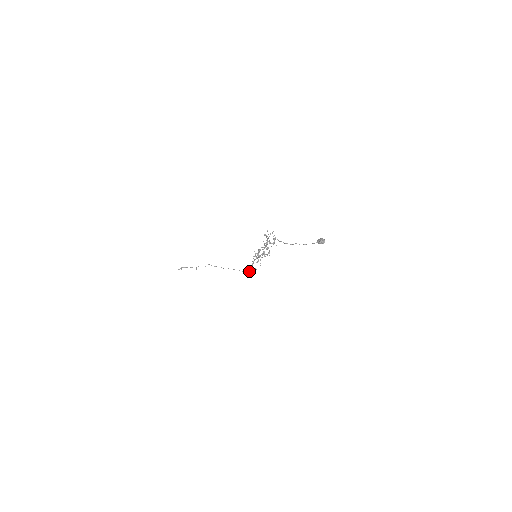
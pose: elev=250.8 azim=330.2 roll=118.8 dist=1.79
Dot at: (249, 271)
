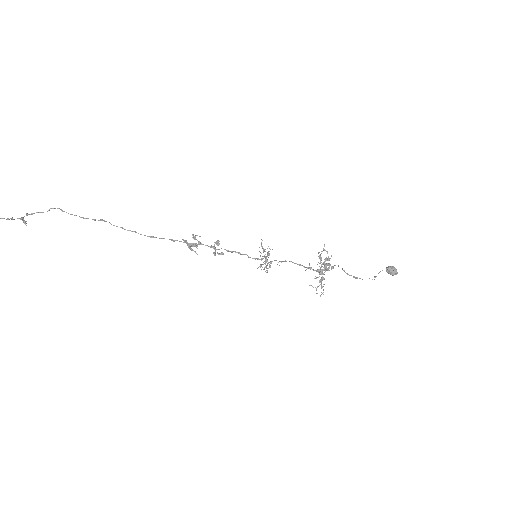
Dot at: (197, 248)
